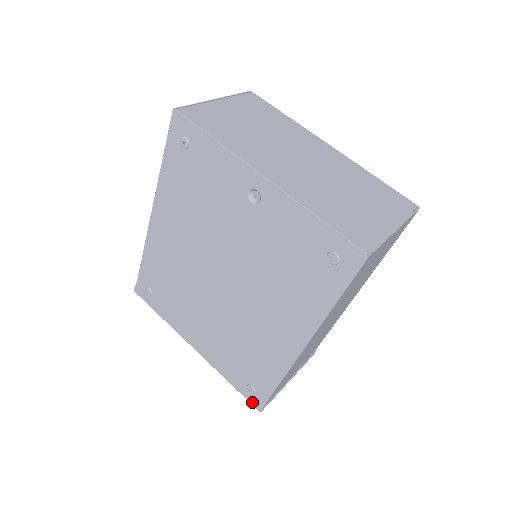
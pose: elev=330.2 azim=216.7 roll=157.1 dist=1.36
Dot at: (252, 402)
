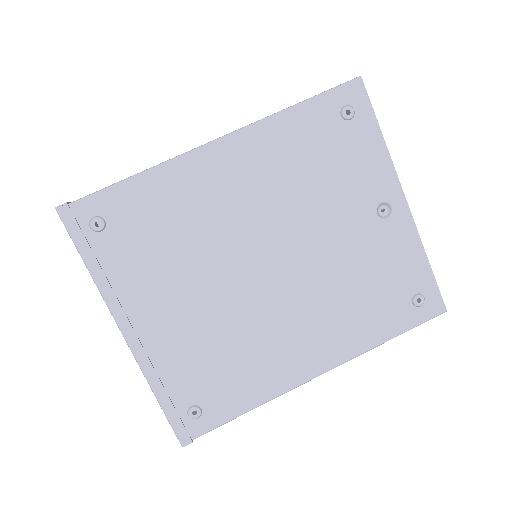
Dot at: (180, 431)
